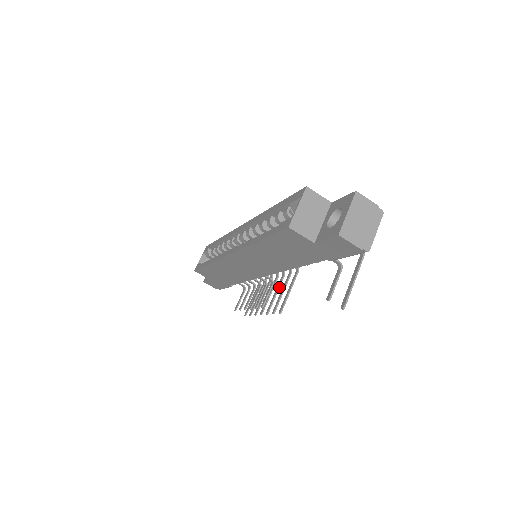
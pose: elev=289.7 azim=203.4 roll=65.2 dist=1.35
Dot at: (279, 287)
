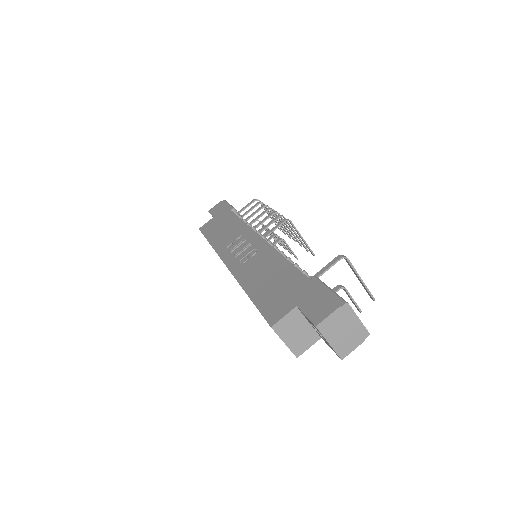
Dot at: (286, 225)
